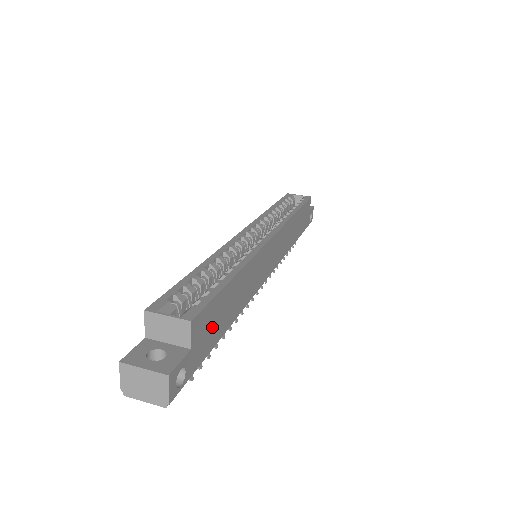
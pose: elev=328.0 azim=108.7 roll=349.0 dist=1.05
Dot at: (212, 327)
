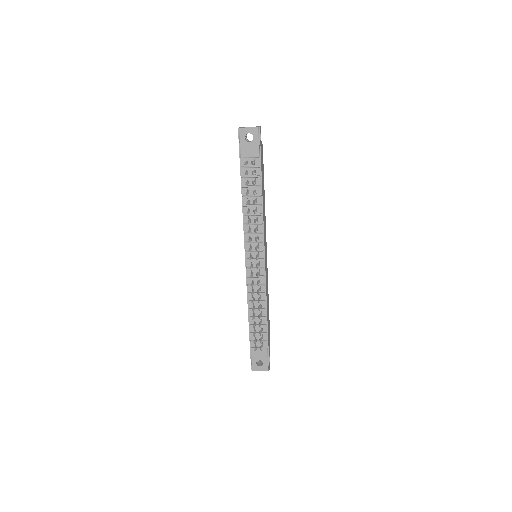
Dot at: (262, 167)
